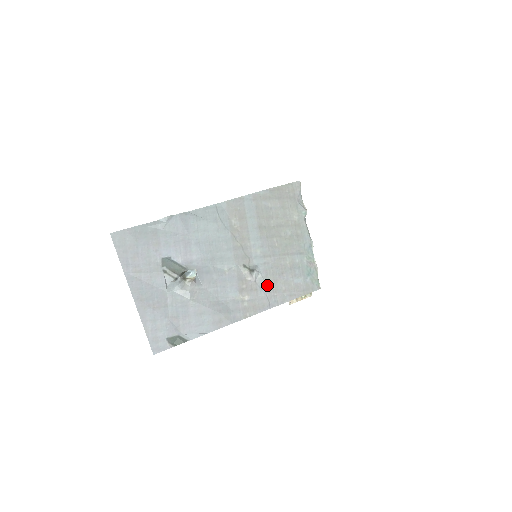
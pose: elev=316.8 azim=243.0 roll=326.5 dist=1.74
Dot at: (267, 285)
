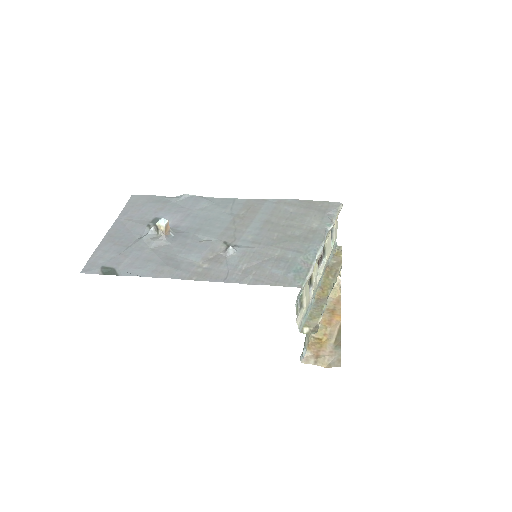
Dot at: (237, 263)
